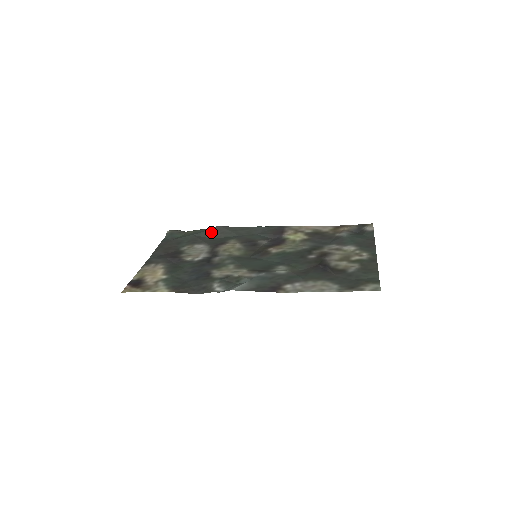
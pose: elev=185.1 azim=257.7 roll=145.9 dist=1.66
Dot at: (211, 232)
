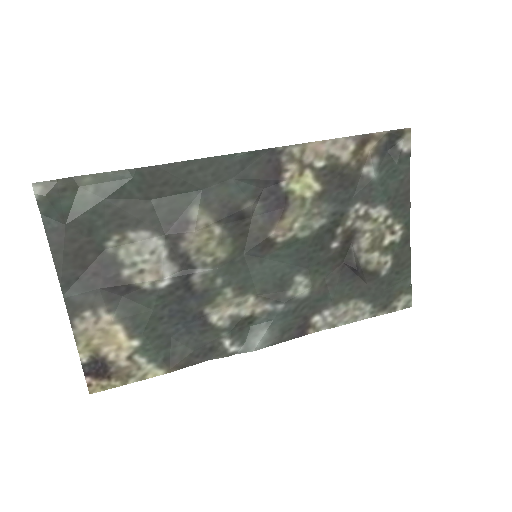
Dot at: (140, 184)
